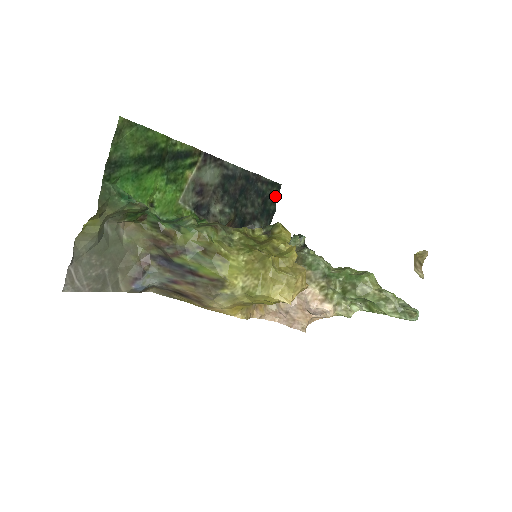
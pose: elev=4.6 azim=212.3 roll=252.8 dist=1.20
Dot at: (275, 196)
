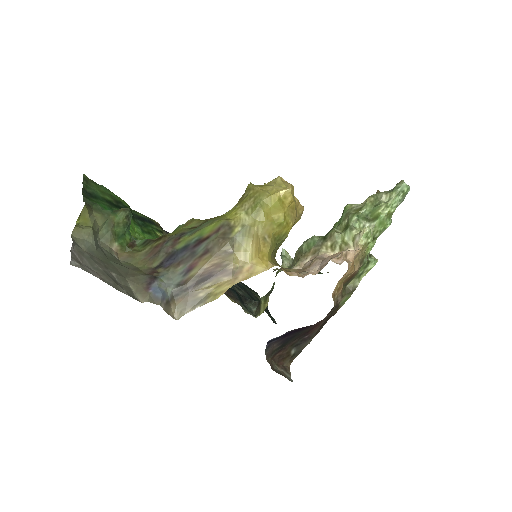
Dot at: (258, 298)
